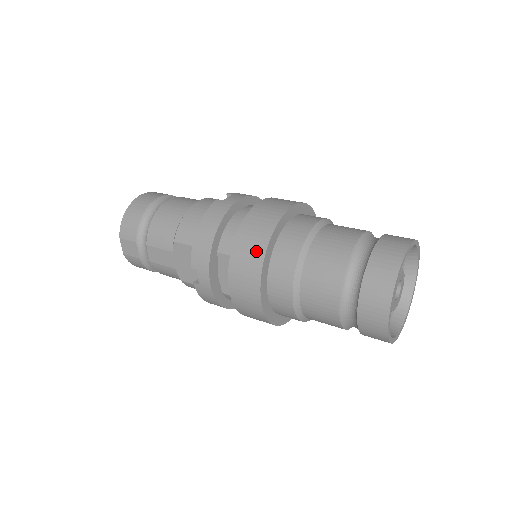
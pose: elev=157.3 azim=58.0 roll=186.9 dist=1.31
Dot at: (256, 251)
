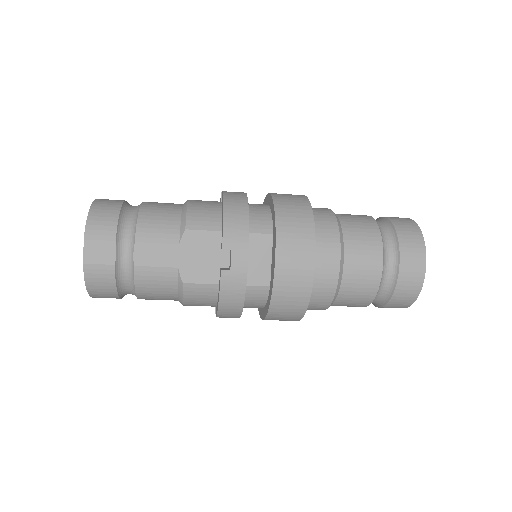
Dot at: (303, 220)
